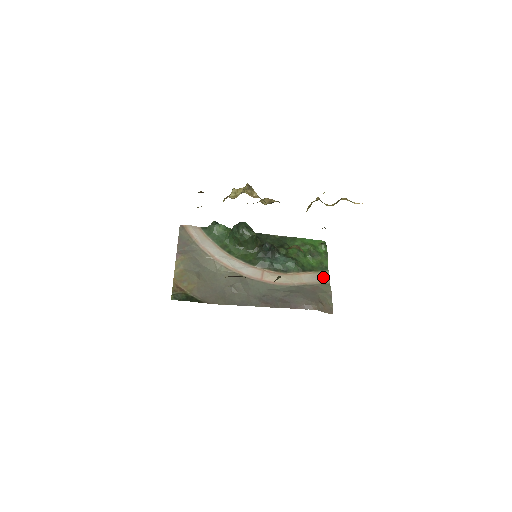
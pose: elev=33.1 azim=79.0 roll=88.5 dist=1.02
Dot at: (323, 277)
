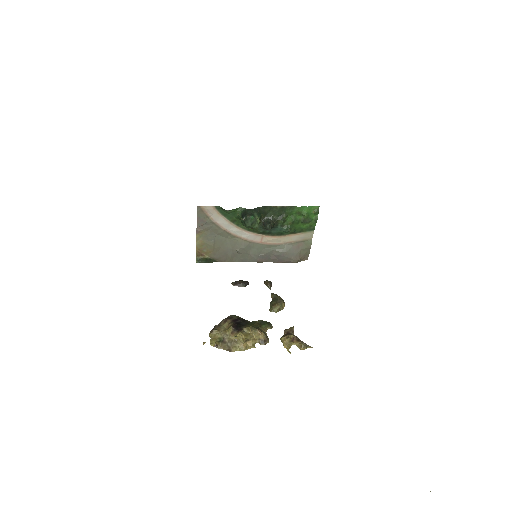
Dot at: (308, 236)
